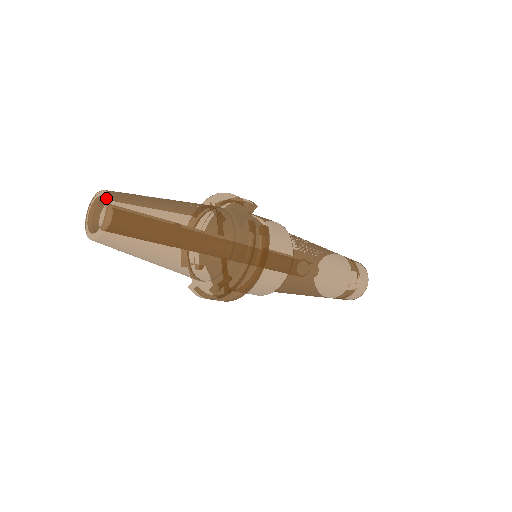
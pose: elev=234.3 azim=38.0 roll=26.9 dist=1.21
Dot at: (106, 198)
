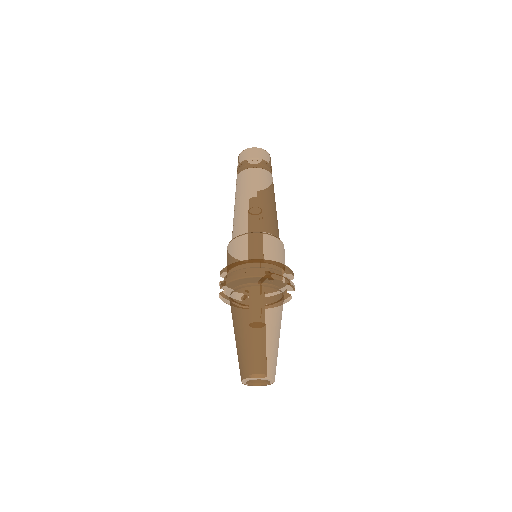
Dot at: occluded
